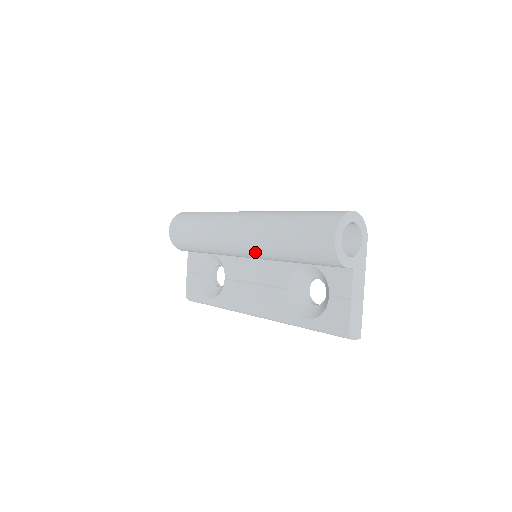
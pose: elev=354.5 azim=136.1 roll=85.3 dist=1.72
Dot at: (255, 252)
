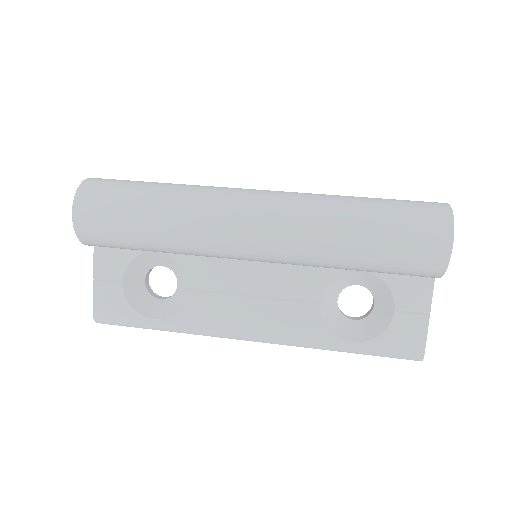
Dot at: (285, 257)
